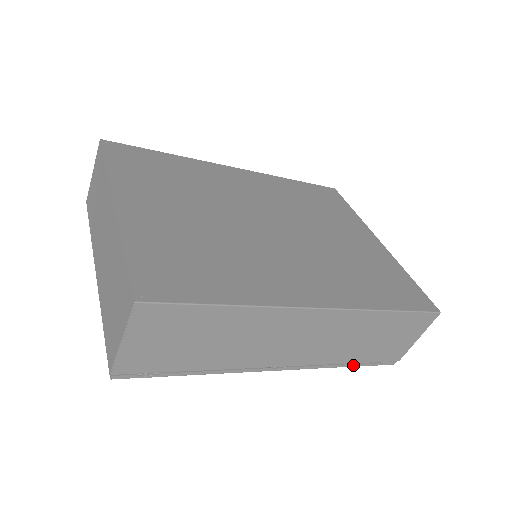
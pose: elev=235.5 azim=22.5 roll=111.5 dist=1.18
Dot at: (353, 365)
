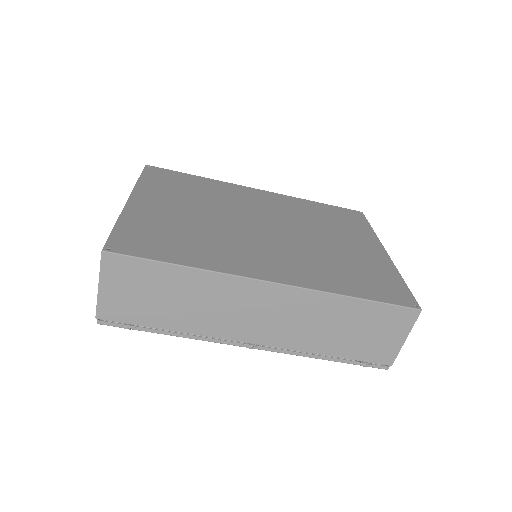
Dot at: (334, 359)
